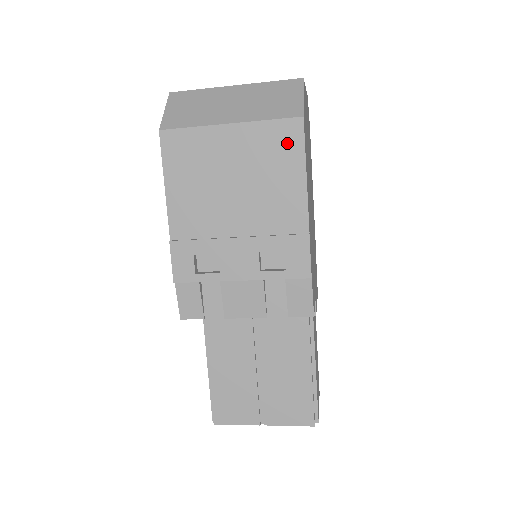
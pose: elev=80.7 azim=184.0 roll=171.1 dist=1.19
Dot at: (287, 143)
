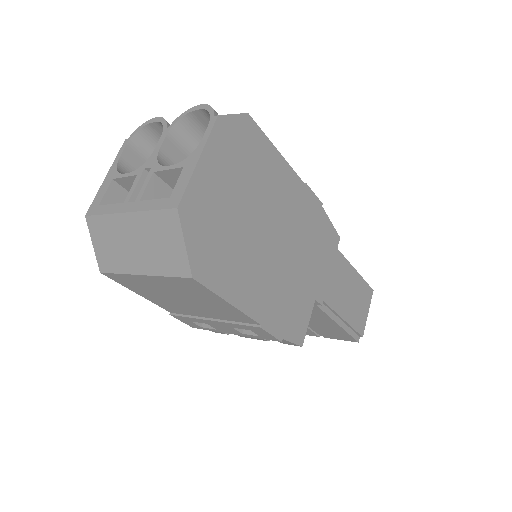
Dot at: (196, 288)
